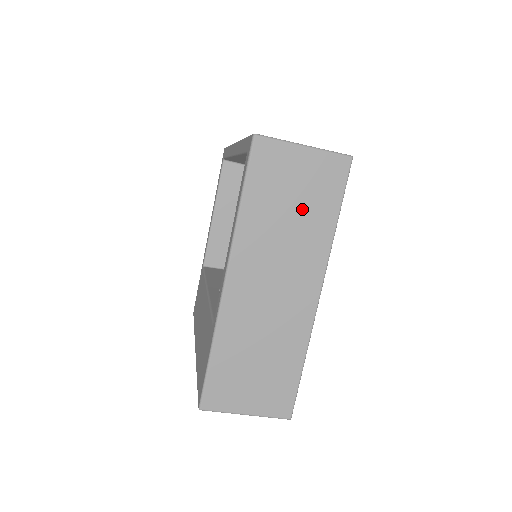
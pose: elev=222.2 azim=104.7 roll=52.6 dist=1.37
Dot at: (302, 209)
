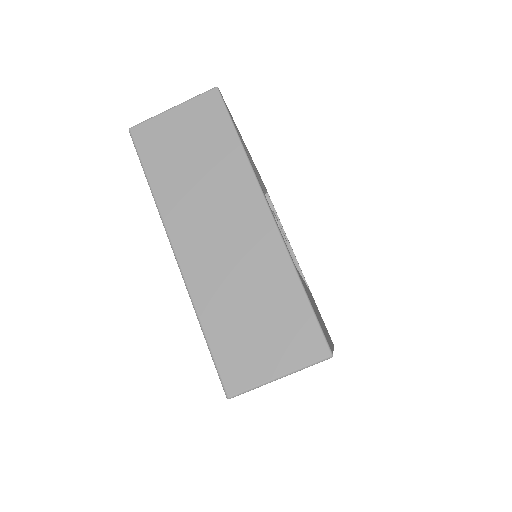
Dot at: (202, 153)
